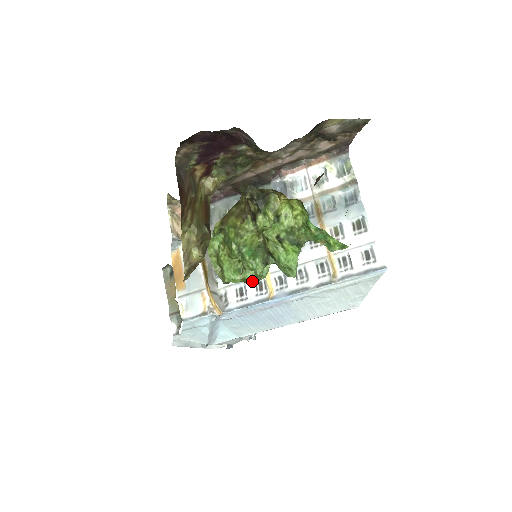
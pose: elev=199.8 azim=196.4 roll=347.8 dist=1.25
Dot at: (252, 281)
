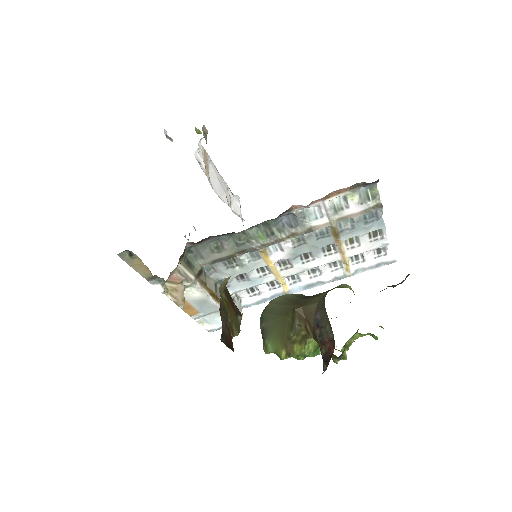
Dot at: occluded
